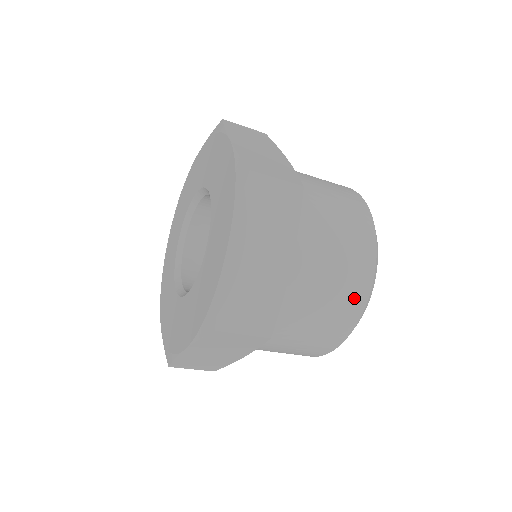
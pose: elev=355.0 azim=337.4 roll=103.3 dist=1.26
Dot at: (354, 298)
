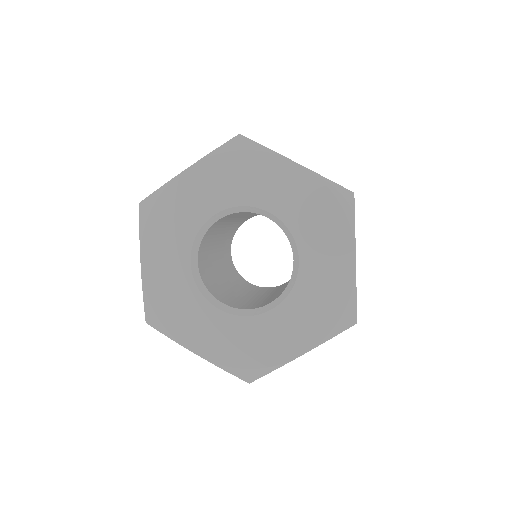
Dot at: occluded
